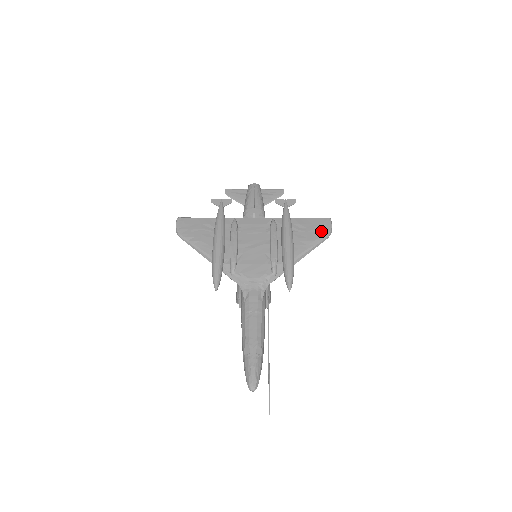
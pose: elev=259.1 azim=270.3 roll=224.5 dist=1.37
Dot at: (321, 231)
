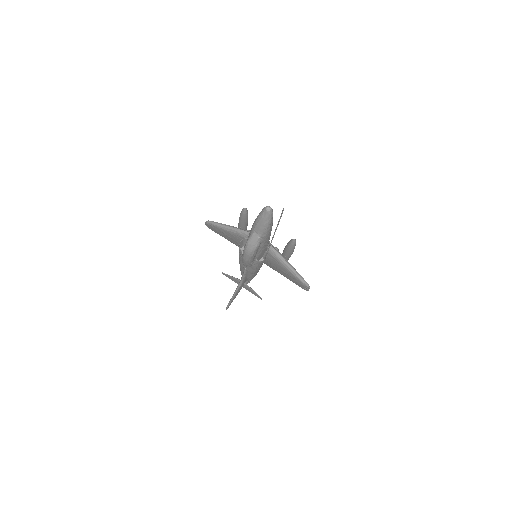
Dot at: occluded
